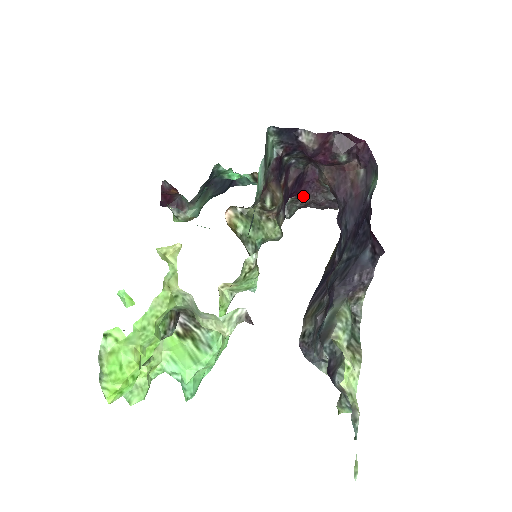
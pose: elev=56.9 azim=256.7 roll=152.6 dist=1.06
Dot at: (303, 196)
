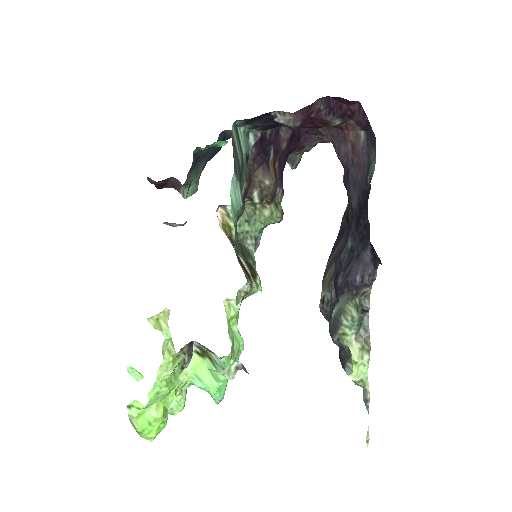
Dot at: (305, 144)
